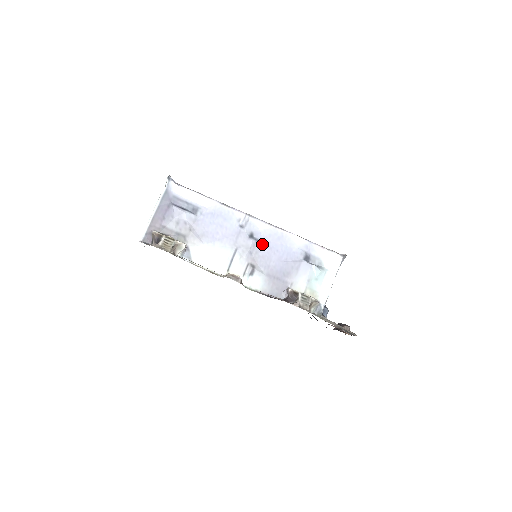
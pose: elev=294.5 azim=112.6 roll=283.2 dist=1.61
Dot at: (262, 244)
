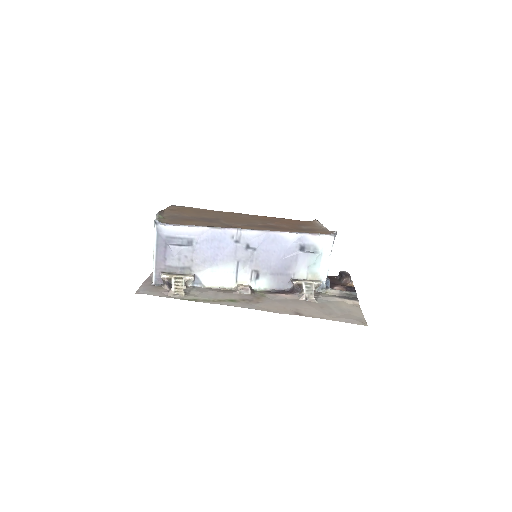
Dot at: (259, 250)
